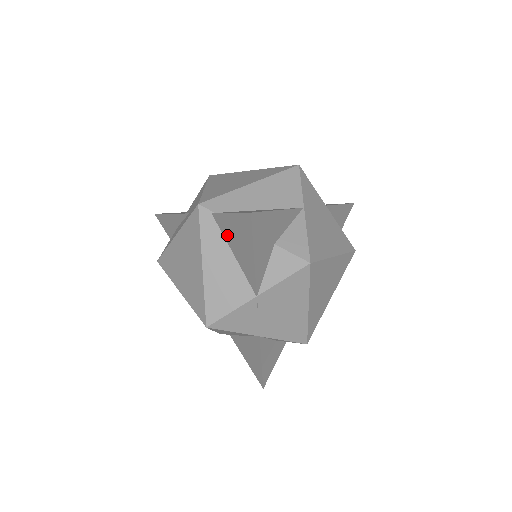
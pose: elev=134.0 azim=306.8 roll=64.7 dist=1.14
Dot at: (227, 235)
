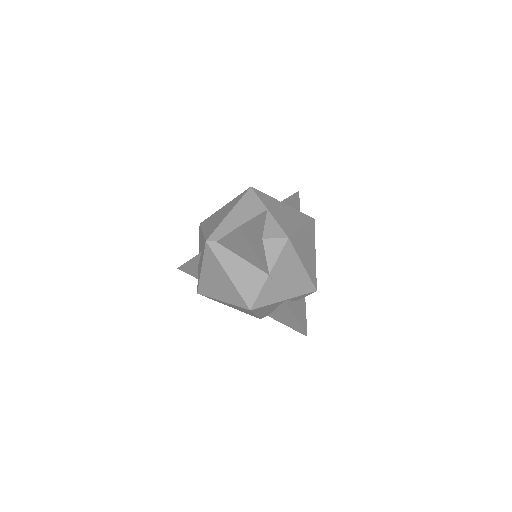
Dot at: (232, 249)
